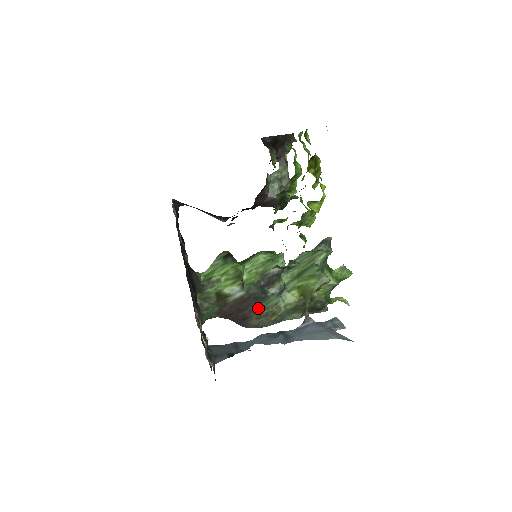
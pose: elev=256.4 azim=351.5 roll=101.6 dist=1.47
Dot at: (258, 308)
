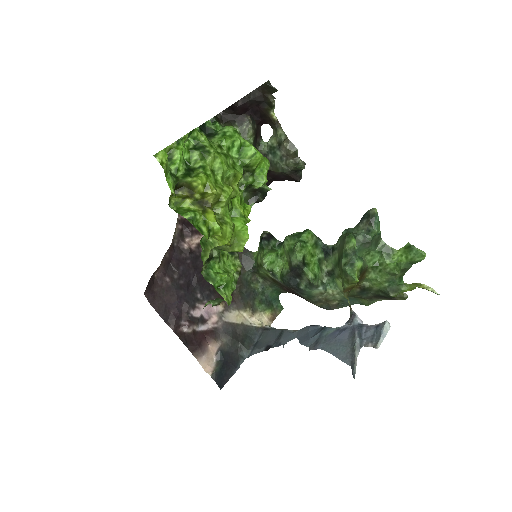
Dot at: (305, 295)
